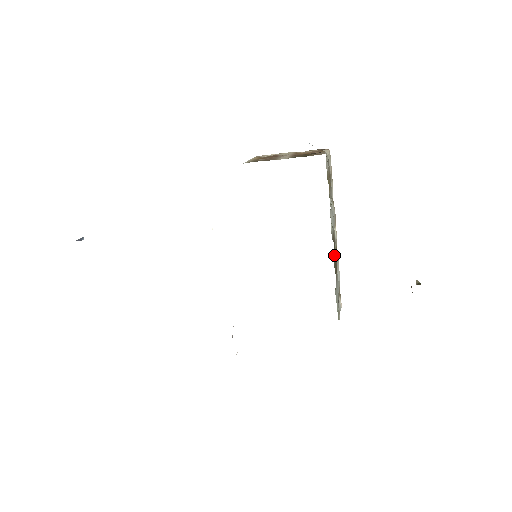
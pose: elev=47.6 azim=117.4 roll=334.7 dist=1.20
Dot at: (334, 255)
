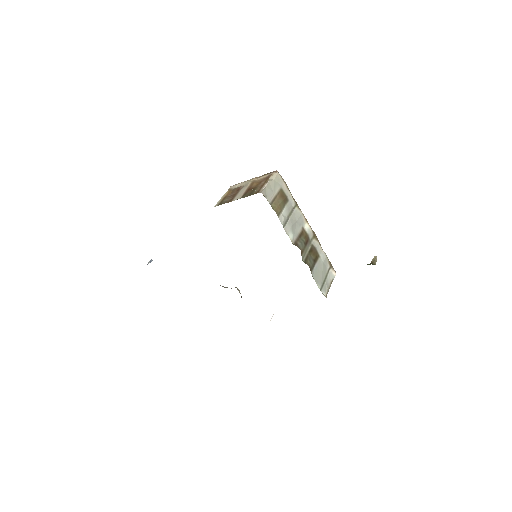
Dot at: (304, 251)
